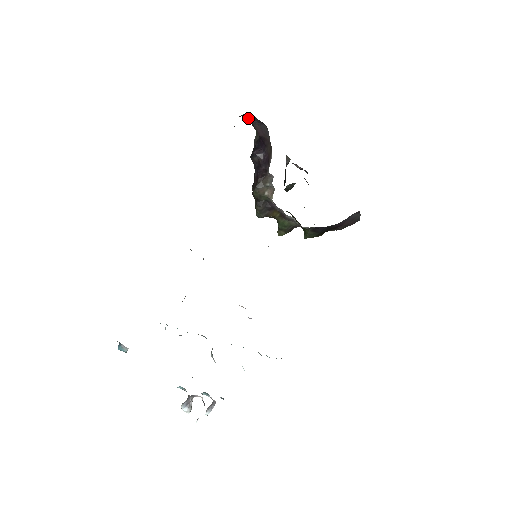
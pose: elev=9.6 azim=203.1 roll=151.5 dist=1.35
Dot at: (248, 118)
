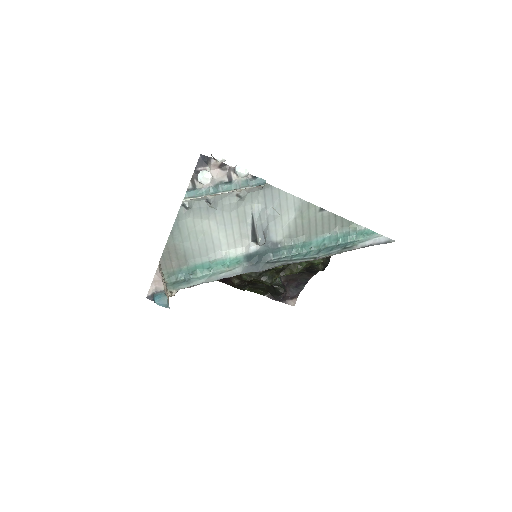
Dot at: occluded
